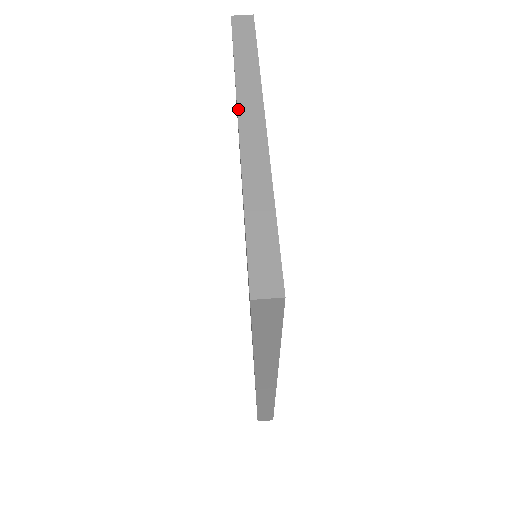
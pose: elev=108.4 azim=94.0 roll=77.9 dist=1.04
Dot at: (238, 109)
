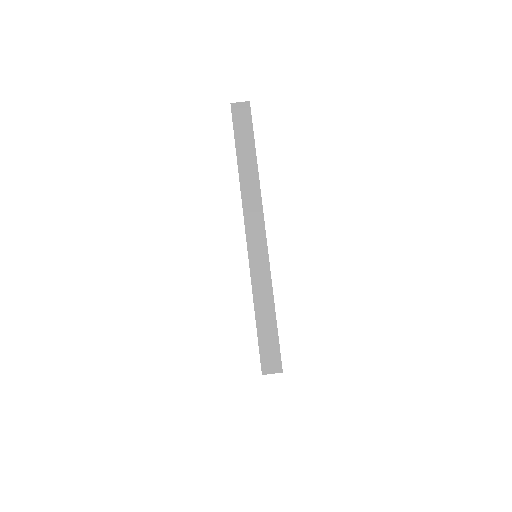
Dot at: (244, 216)
